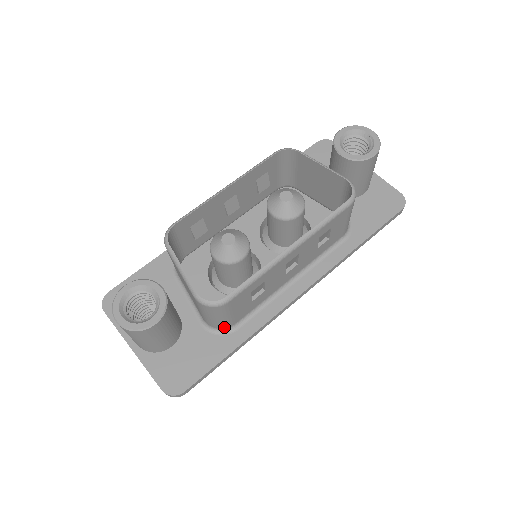
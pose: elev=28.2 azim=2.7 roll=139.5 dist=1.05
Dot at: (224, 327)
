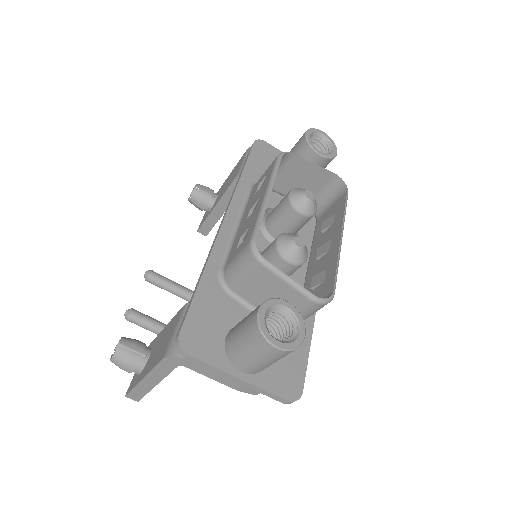
Dot at: occluded
